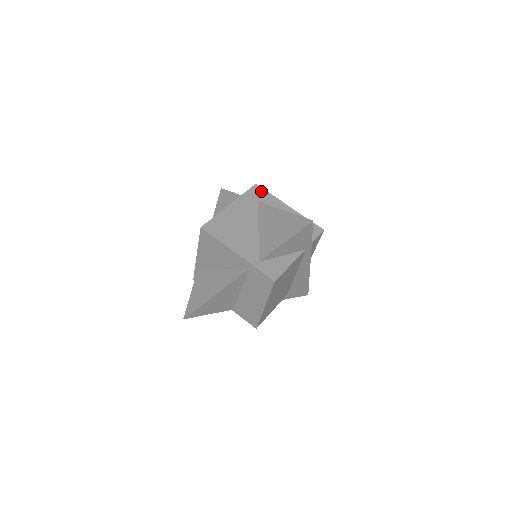
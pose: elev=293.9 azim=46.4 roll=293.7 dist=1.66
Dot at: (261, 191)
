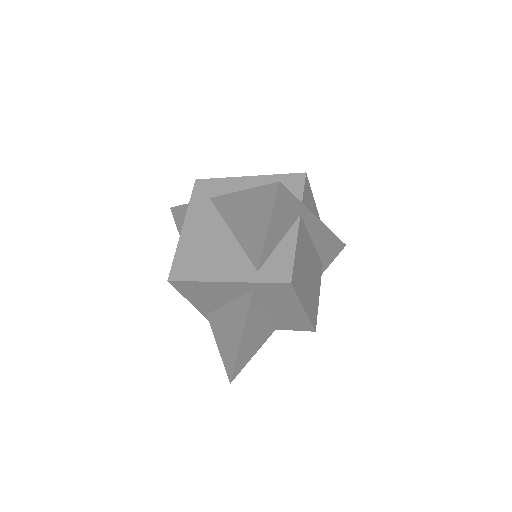
Dot at: (206, 183)
